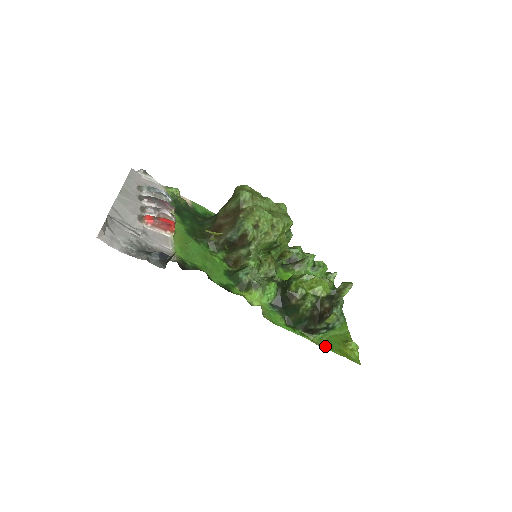
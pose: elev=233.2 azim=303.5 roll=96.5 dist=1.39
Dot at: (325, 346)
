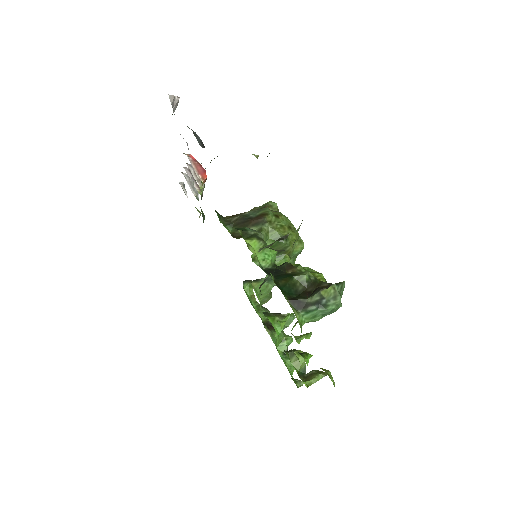
Dot at: occluded
